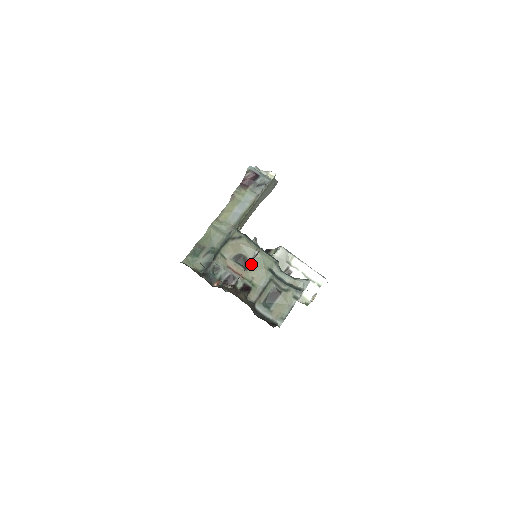
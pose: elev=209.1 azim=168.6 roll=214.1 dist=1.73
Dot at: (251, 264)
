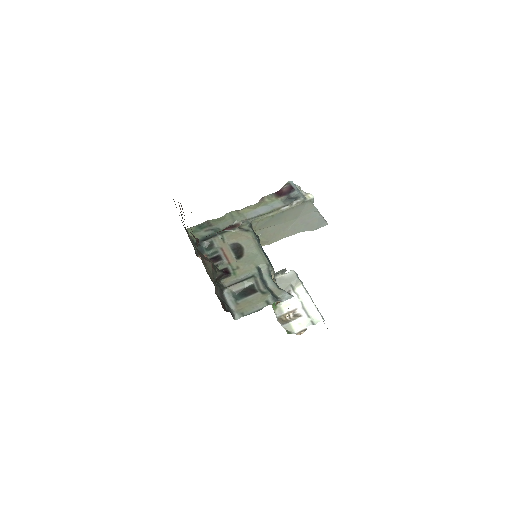
Dot at: (244, 256)
